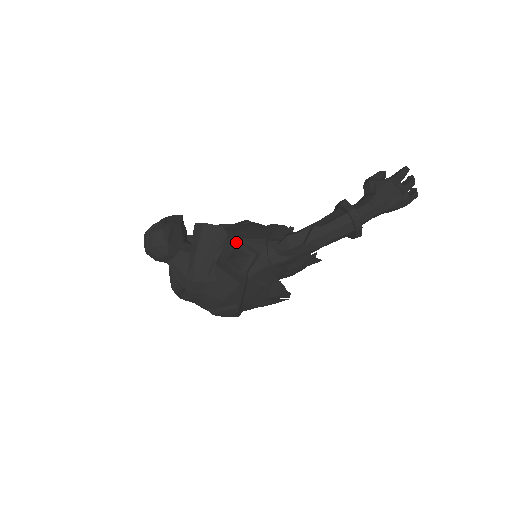
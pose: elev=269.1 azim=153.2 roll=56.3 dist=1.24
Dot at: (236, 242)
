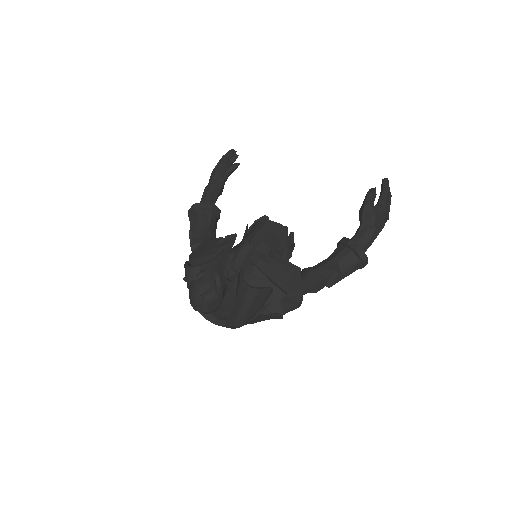
Dot at: (282, 299)
